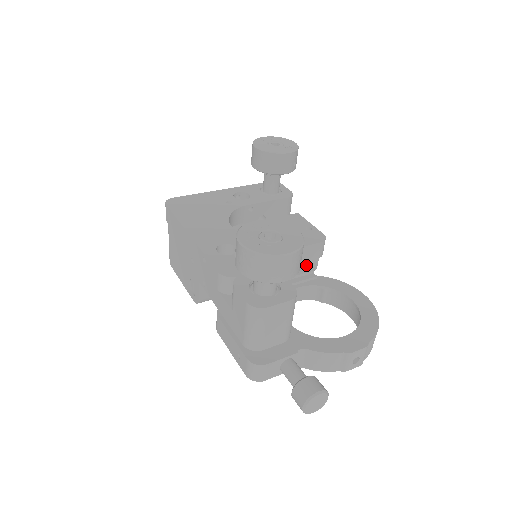
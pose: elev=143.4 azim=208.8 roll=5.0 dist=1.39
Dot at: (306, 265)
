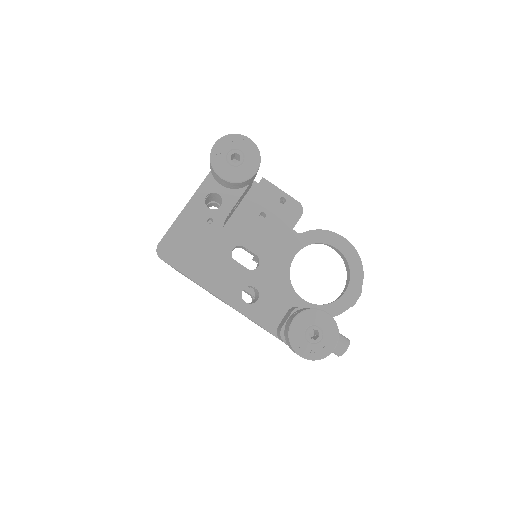
Dot at: occluded
